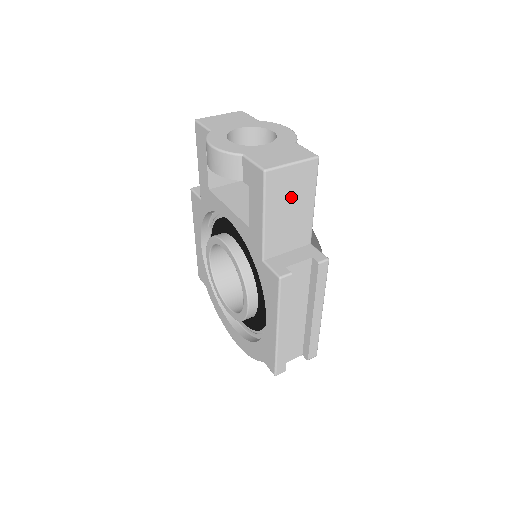
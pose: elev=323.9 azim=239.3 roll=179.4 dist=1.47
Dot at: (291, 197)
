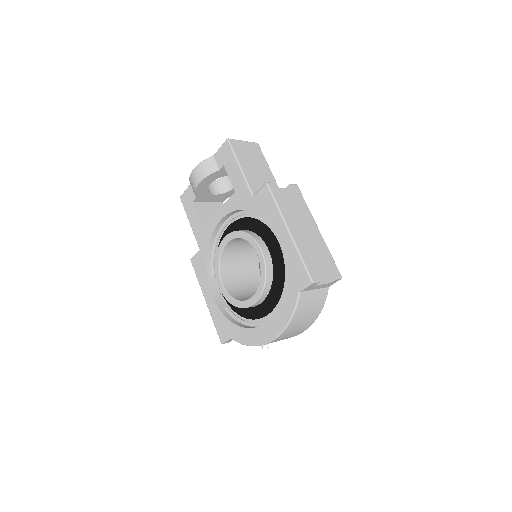
Dot at: (252, 159)
